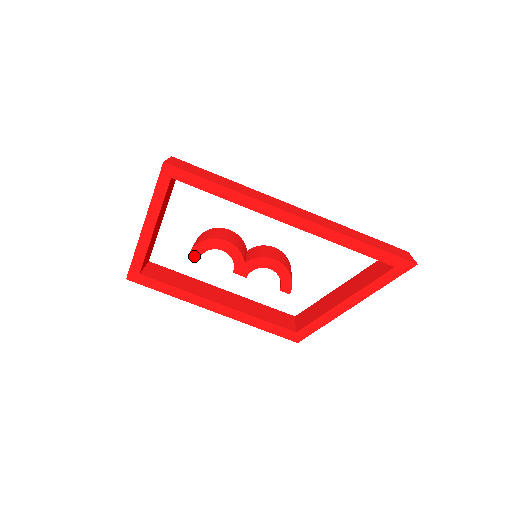
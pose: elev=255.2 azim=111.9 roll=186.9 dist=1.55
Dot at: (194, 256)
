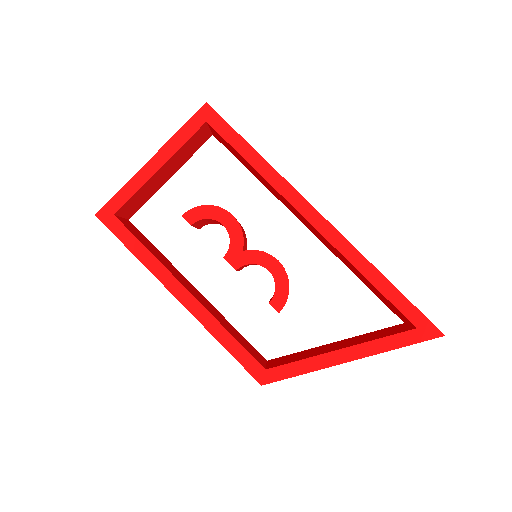
Dot at: (188, 219)
